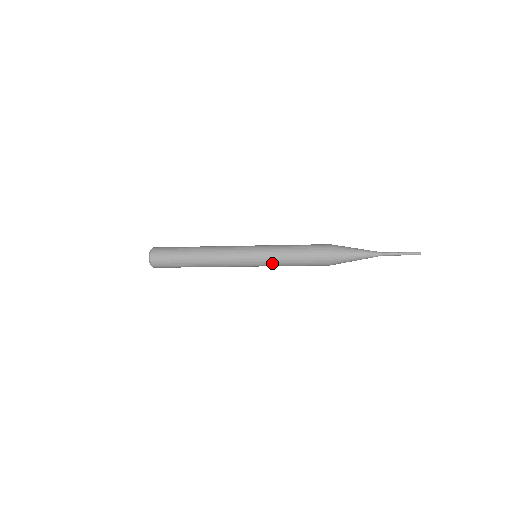
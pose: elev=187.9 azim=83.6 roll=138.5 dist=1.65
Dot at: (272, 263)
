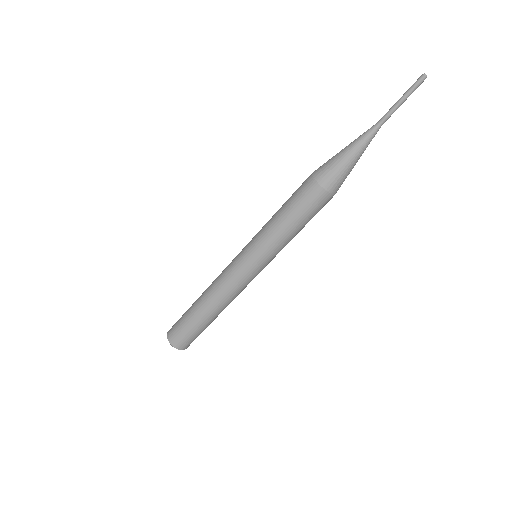
Dot at: (269, 247)
